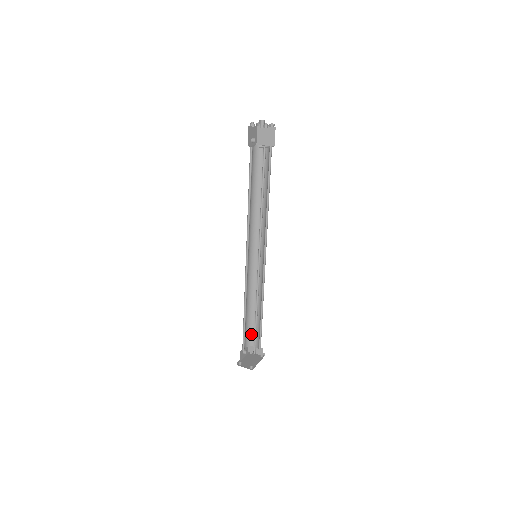
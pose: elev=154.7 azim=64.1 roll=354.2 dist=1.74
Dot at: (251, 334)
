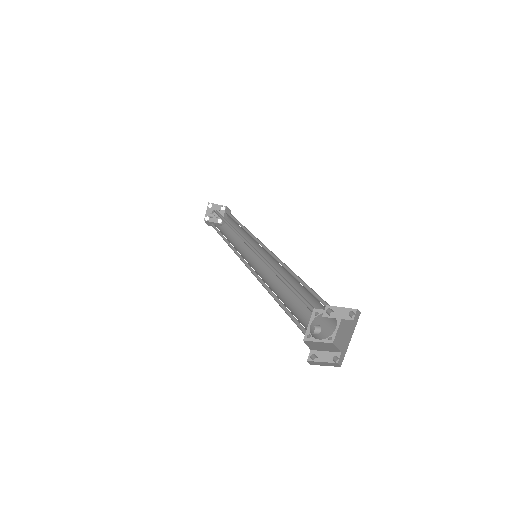
Dot at: occluded
